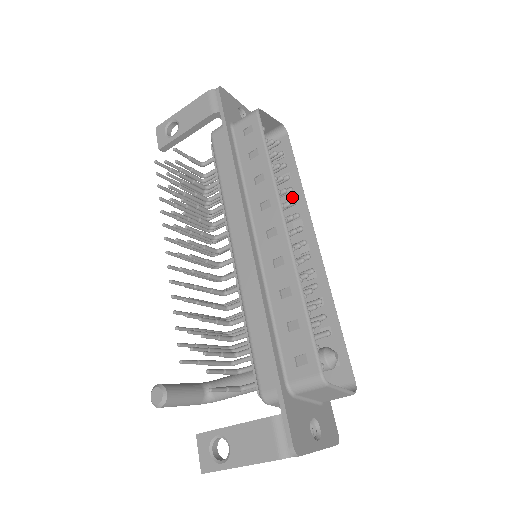
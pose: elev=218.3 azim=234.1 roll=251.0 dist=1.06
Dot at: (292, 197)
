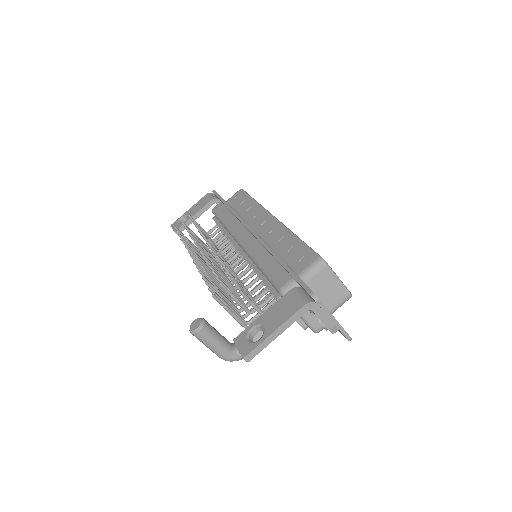
Dot at: occluded
